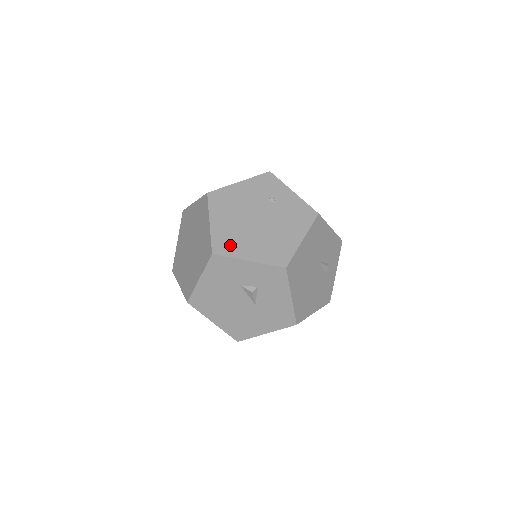
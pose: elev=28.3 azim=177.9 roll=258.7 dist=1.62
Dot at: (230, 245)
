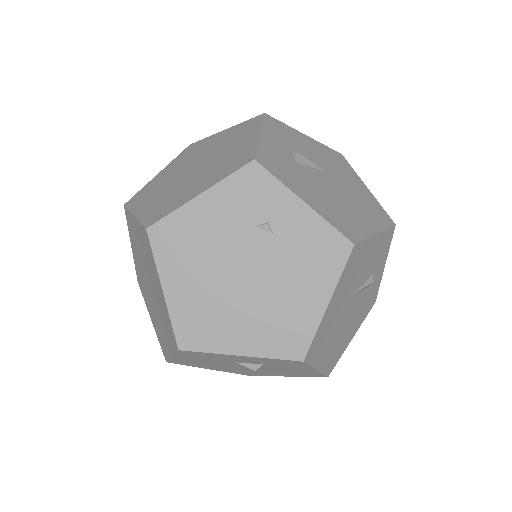
Dot at: (205, 331)
